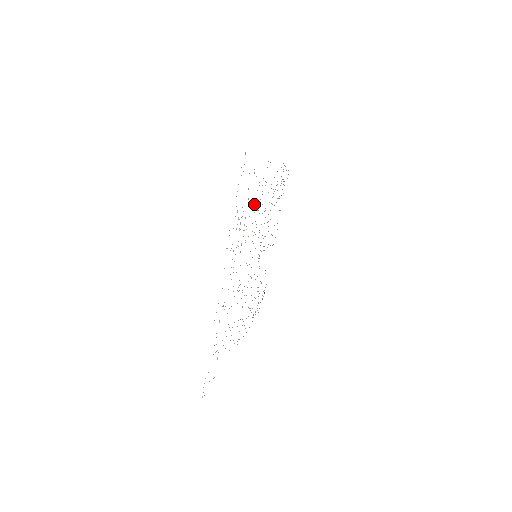
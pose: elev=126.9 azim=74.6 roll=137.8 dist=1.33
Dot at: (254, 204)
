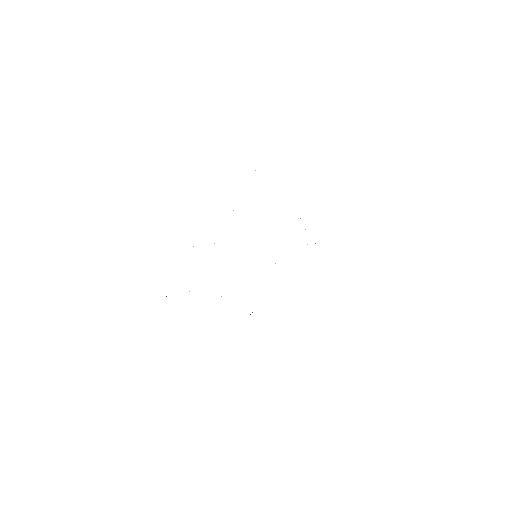
Dot at: occluded
